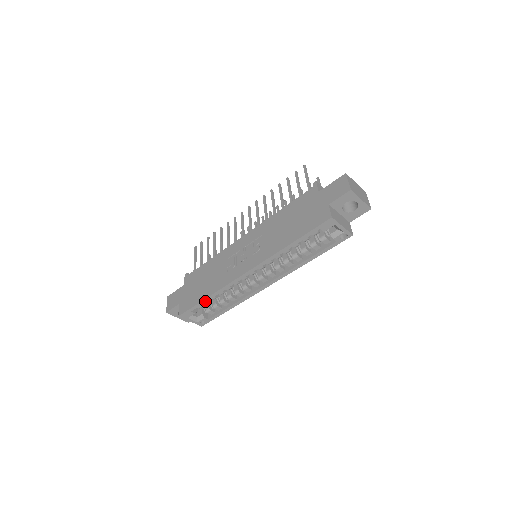
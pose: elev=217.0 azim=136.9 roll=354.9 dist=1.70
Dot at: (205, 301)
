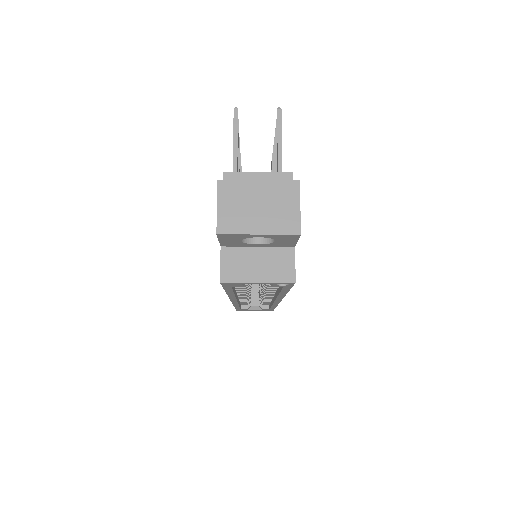
Dot at: (238, 307)
